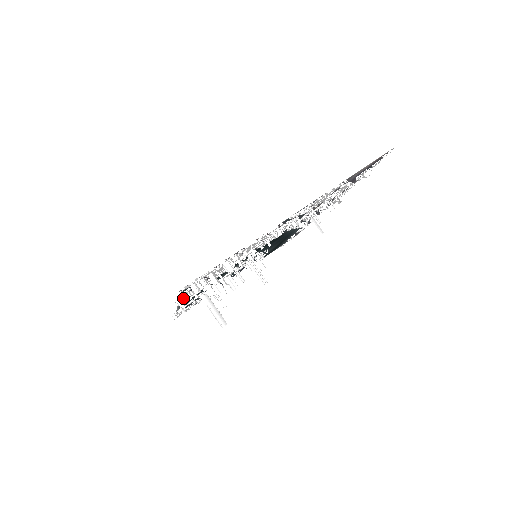
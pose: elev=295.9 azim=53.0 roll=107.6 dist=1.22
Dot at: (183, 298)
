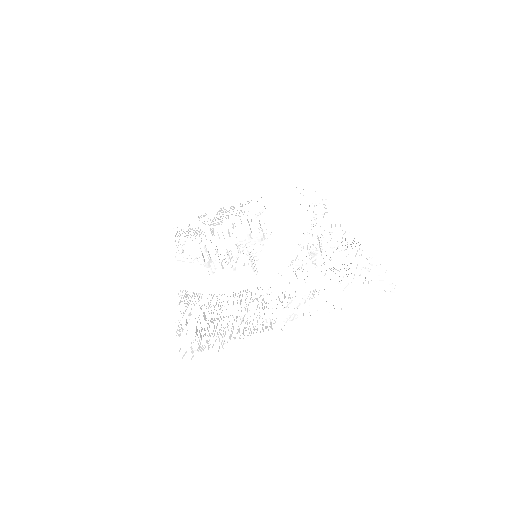
Dot at: (181, 314)
